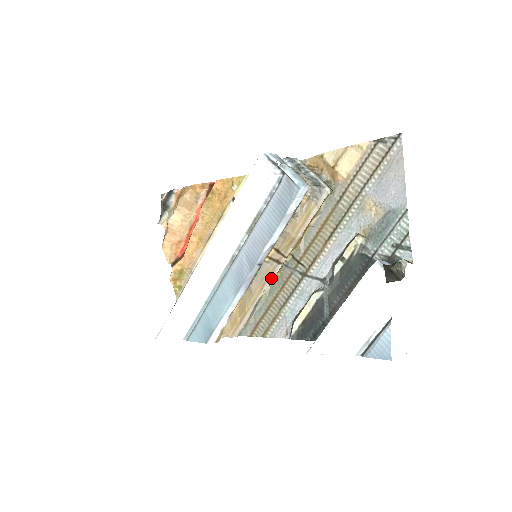
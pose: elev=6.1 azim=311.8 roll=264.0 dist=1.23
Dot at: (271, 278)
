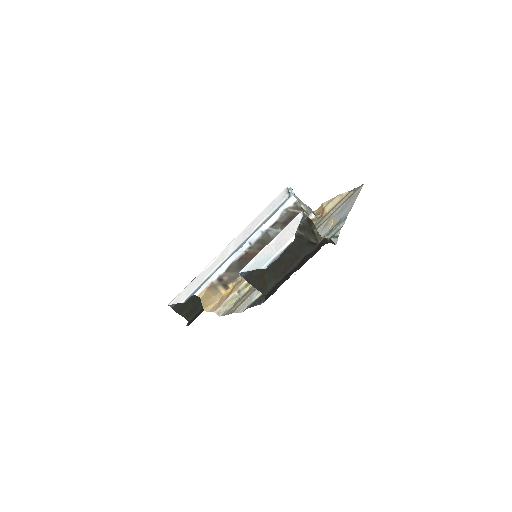
Dot at: occluded
